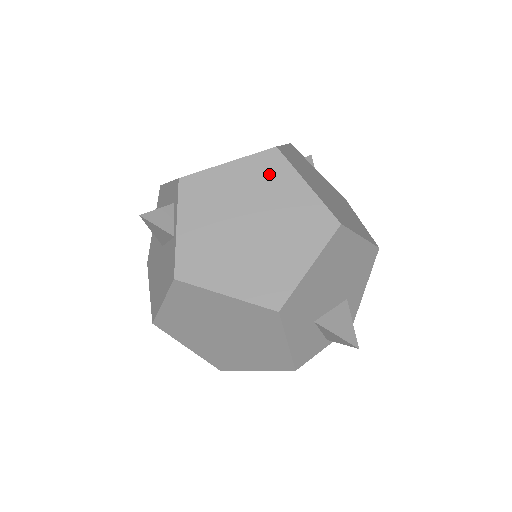
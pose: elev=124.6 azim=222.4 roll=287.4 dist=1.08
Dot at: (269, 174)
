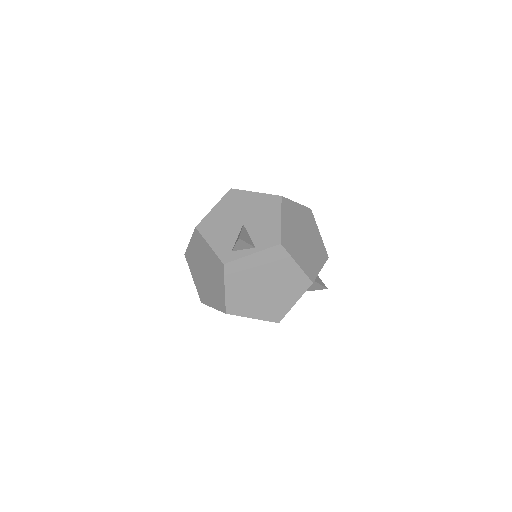
Dot at: occluded
